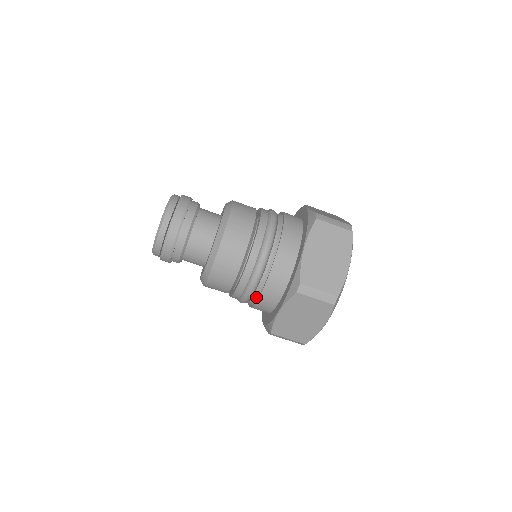
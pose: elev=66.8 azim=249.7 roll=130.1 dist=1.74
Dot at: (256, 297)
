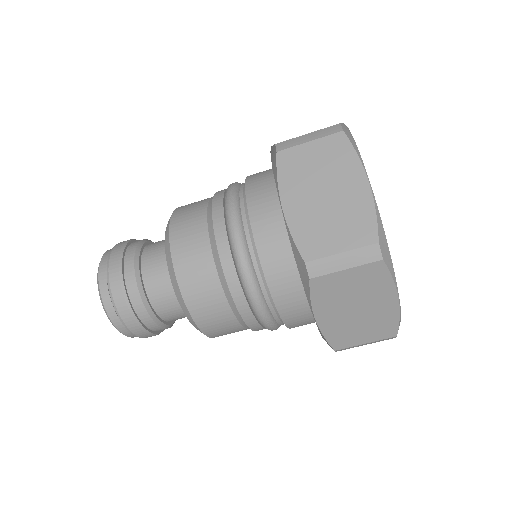
Dot at: (278, 315)
